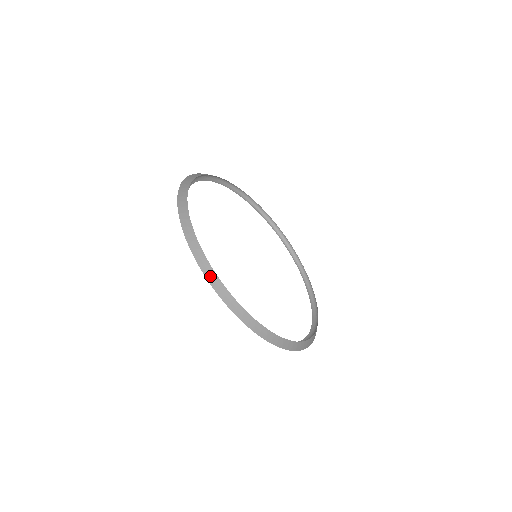
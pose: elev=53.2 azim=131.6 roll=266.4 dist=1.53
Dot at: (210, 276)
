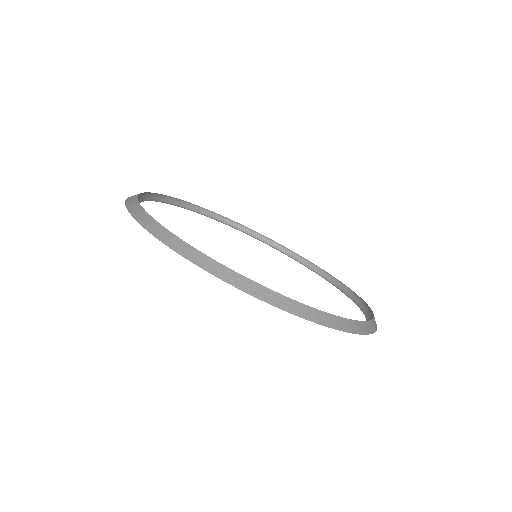
Dot at: (164, 237)
